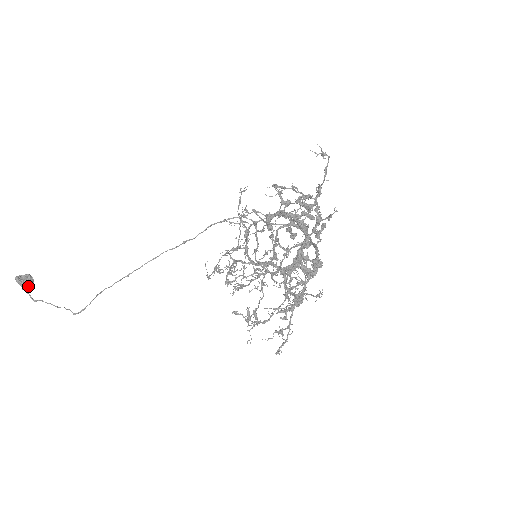
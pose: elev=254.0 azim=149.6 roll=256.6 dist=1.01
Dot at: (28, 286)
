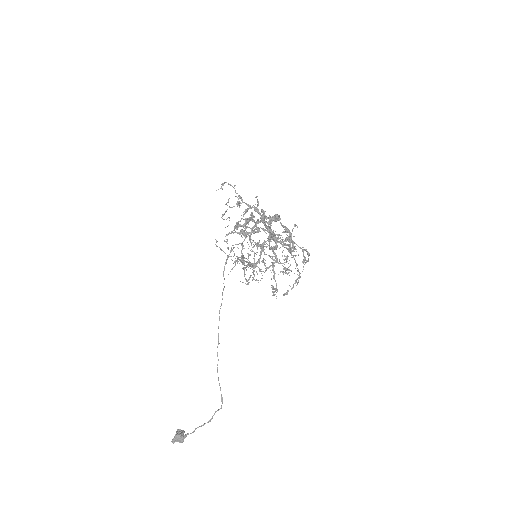
Dot at: (183, 437)
